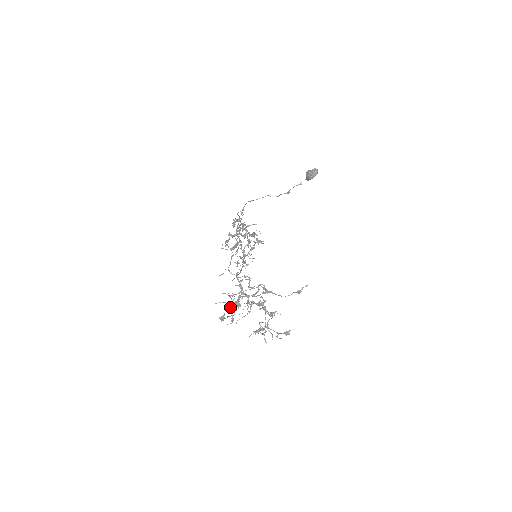
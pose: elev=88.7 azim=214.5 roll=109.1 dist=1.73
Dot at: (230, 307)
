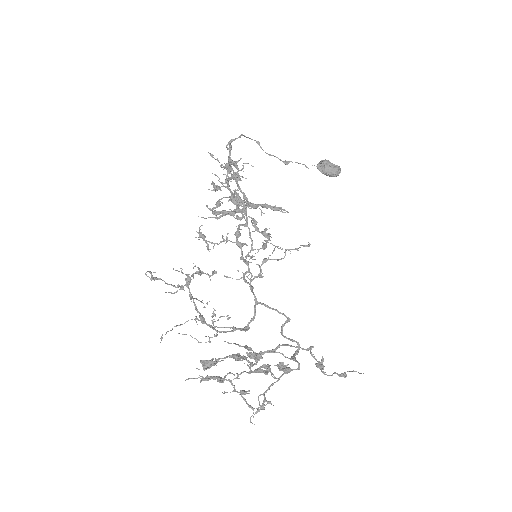
Dot at: occluded
